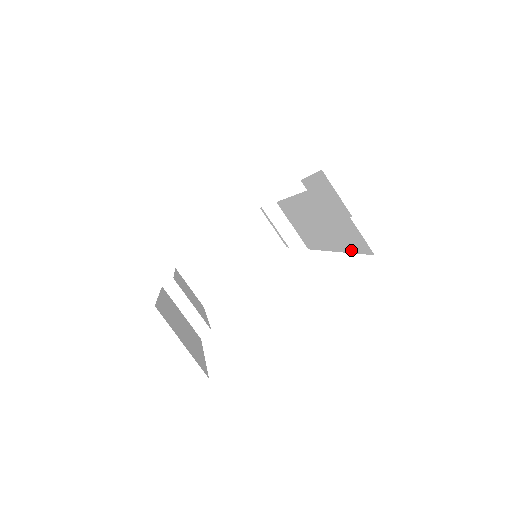
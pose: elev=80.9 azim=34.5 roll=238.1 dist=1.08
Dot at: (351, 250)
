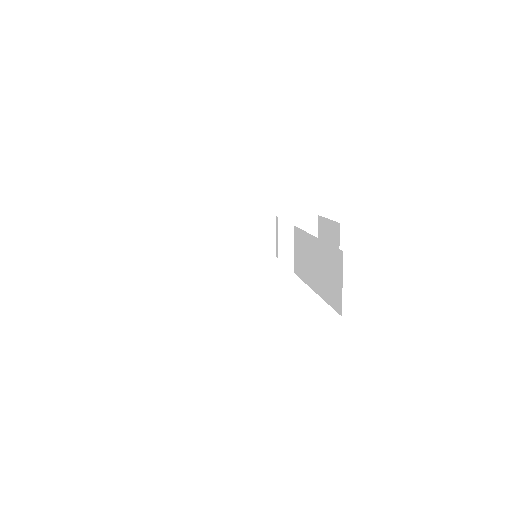
Dot at: (327, 300)
